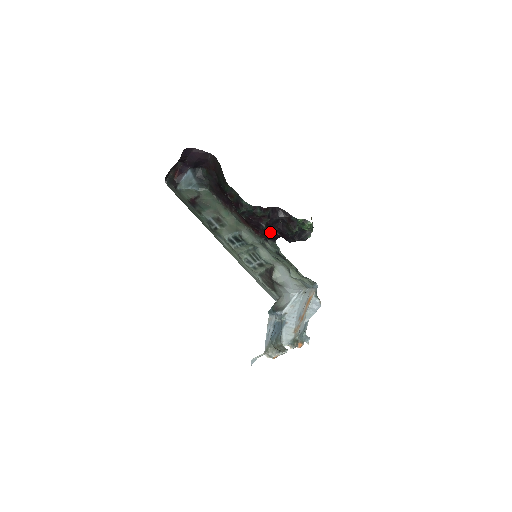
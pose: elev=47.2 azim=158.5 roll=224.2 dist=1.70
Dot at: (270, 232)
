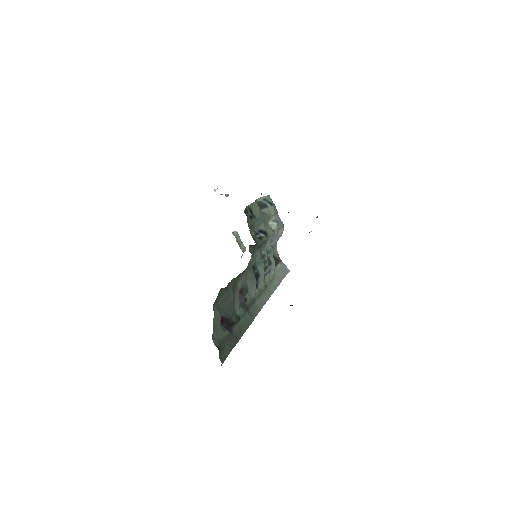
Dot at: occluded
